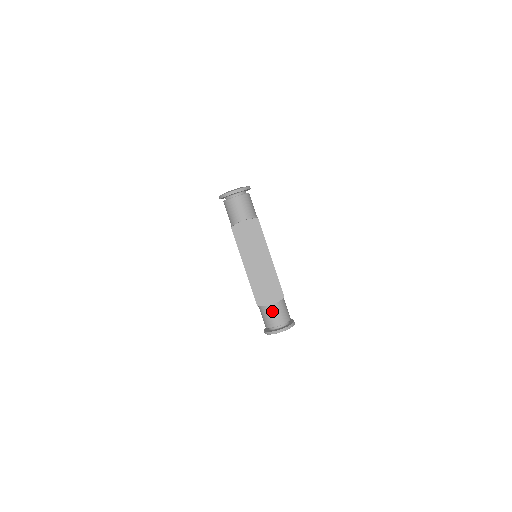
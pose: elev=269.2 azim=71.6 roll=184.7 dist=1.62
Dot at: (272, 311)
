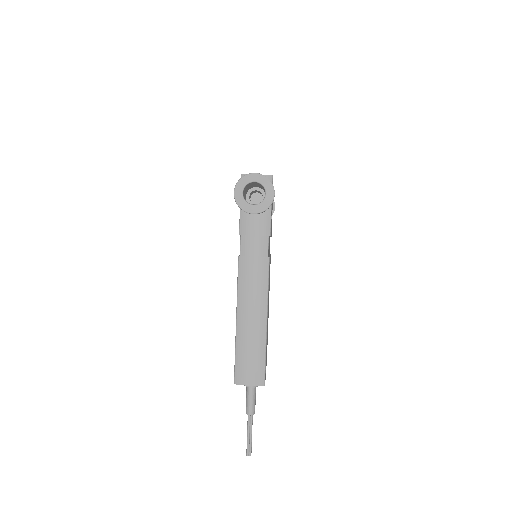
Dot at: occluded
